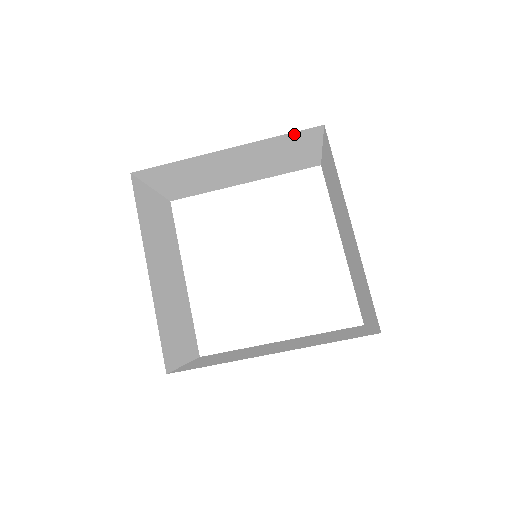
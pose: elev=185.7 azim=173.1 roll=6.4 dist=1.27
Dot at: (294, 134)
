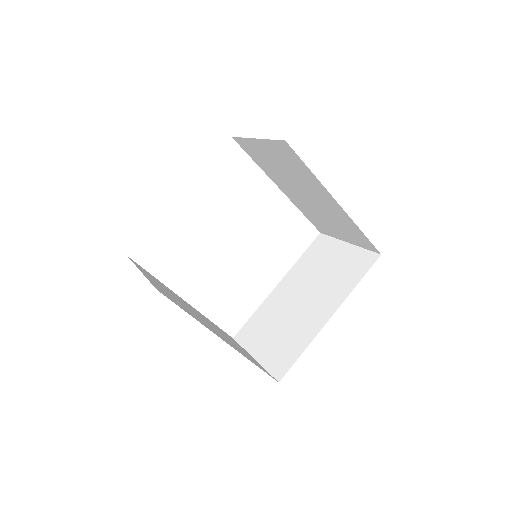
Dot at: occluded
